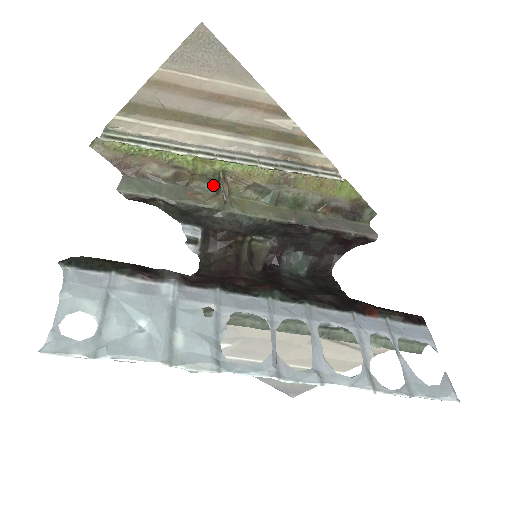
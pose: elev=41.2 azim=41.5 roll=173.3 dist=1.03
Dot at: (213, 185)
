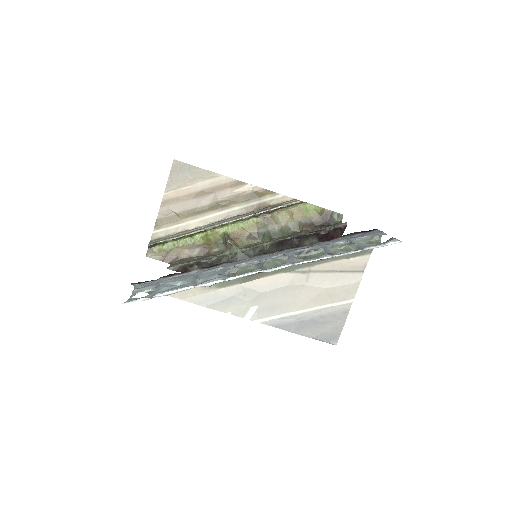
Dot at: (225, 246)
